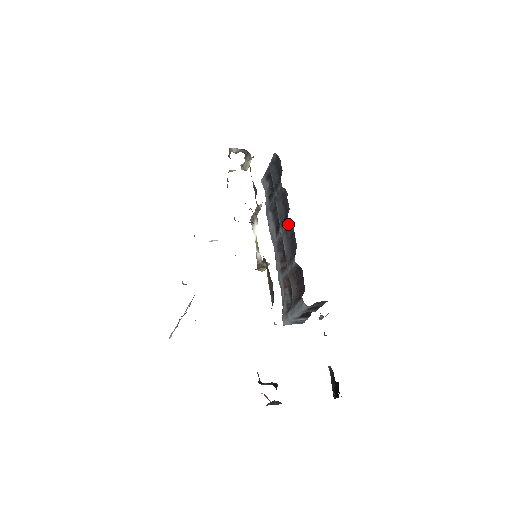
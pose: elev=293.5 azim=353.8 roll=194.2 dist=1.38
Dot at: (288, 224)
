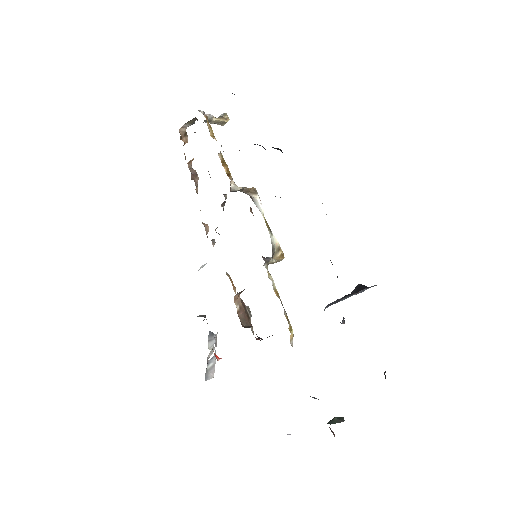
Dot at: occluded
